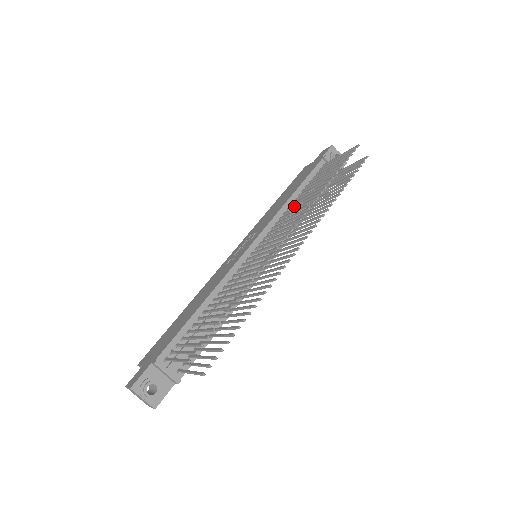
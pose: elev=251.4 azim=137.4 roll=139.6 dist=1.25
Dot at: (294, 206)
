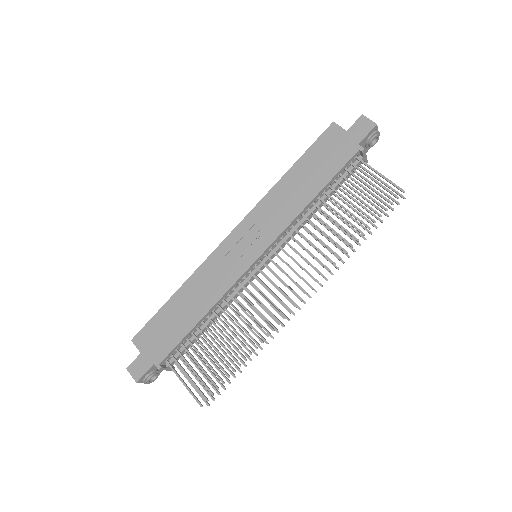
Dot at: (311, 223)
